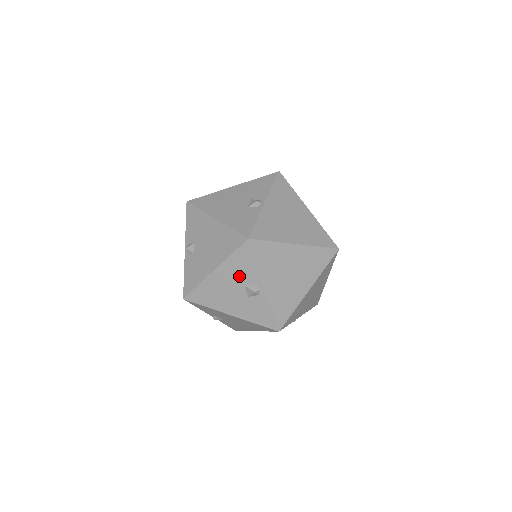
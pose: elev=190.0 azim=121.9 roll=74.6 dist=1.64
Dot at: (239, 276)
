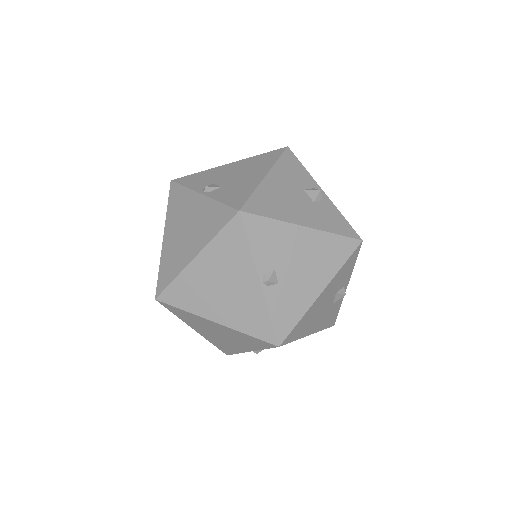
Dot at: (295, 180)
